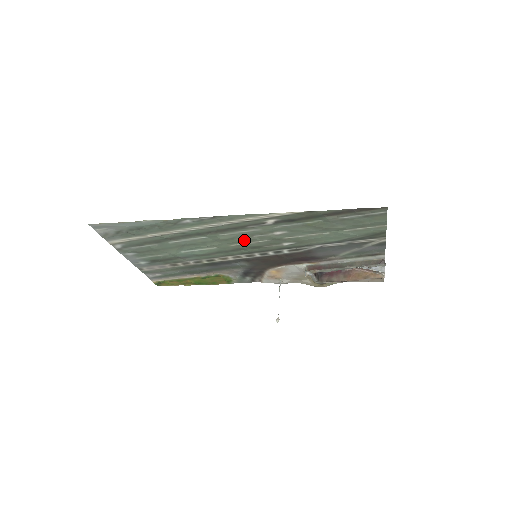
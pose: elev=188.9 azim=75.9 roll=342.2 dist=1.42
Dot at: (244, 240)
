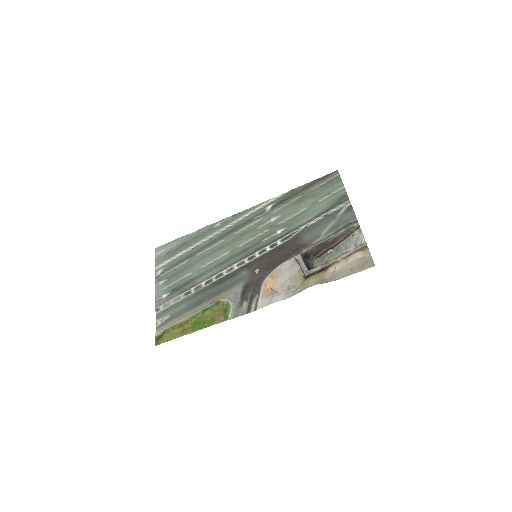
Dot at: (250, 235)
